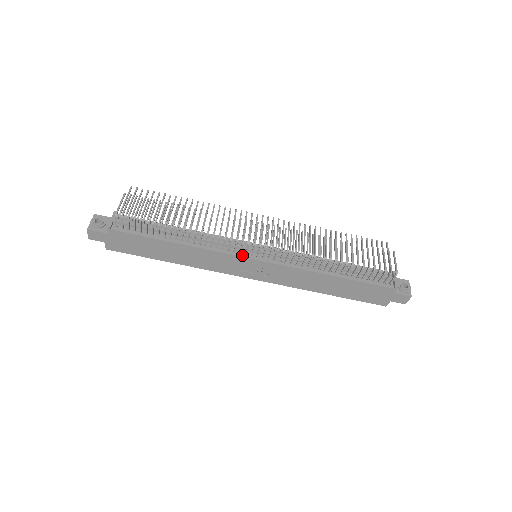
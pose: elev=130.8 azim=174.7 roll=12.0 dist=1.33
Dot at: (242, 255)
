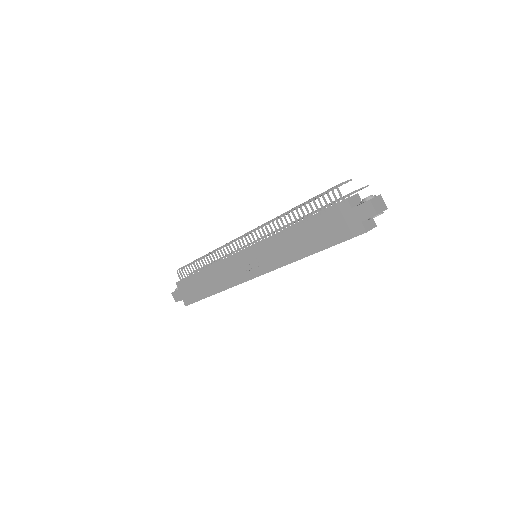
Dot at: (237, 255)
